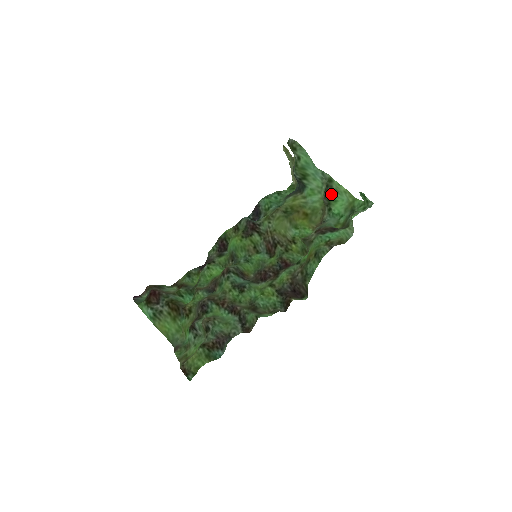
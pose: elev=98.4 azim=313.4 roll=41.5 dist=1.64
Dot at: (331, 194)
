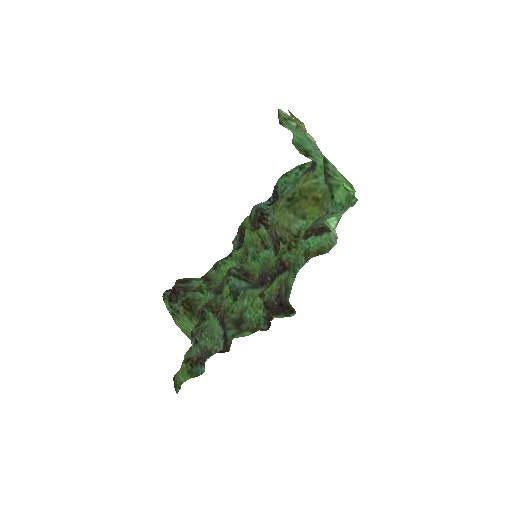
Dot at: (331, 177)
